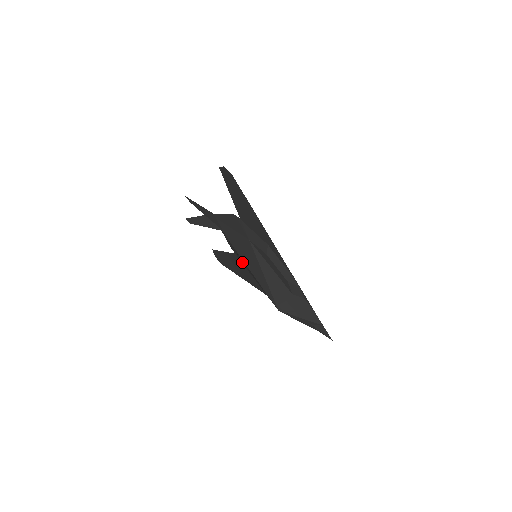
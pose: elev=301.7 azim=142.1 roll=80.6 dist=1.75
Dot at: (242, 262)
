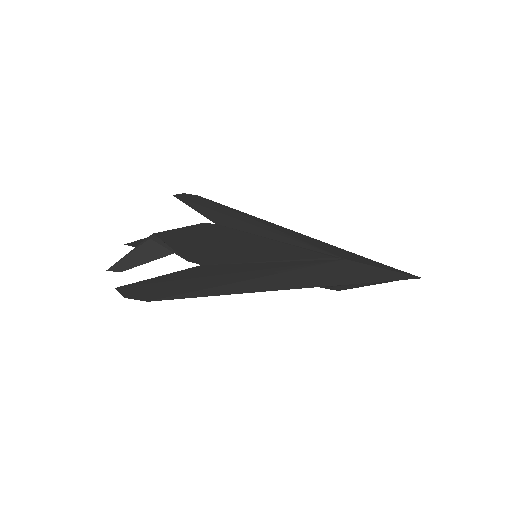
Dot at: occluded
